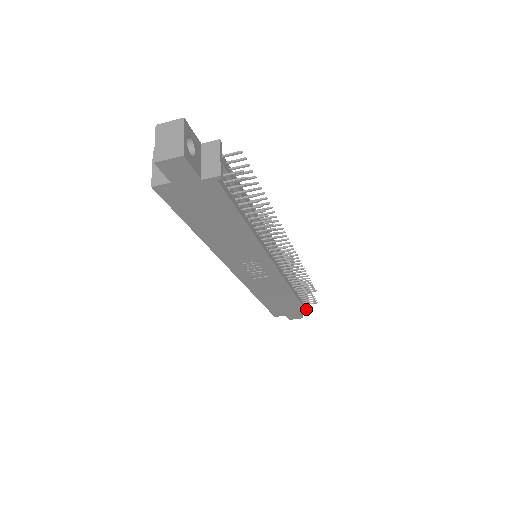
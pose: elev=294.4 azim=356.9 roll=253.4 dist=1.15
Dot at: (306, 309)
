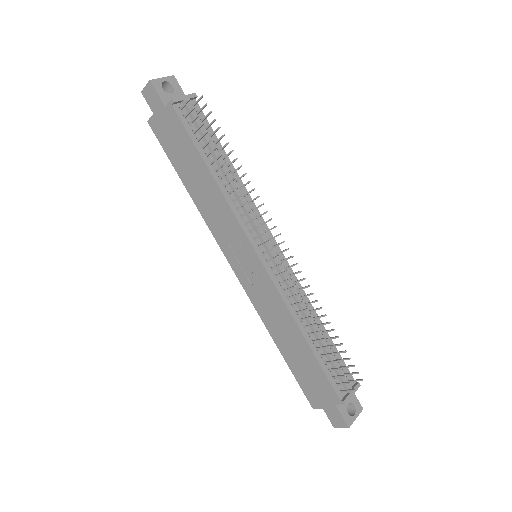
Dot at: (342, 399)
